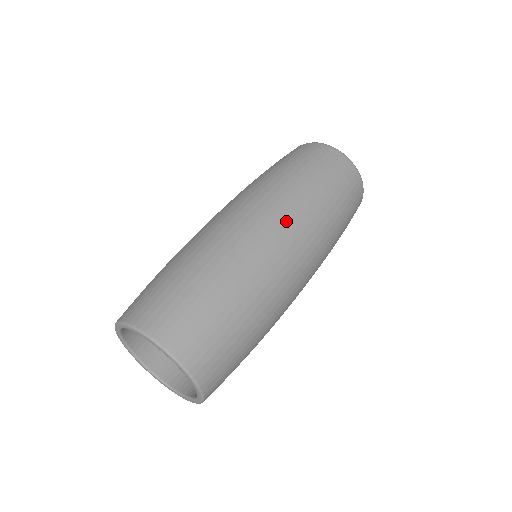
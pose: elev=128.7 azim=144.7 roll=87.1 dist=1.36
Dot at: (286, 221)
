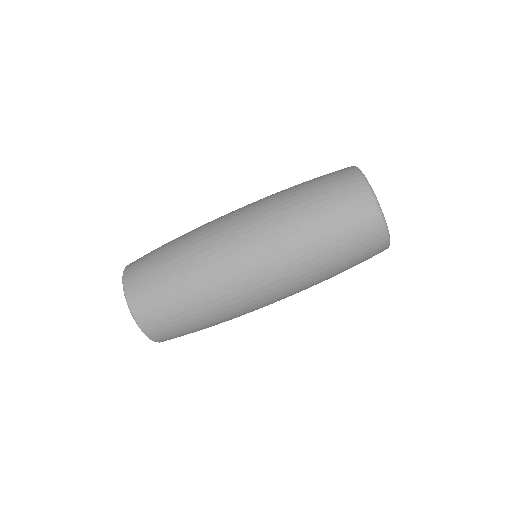
Dot at: occluded
